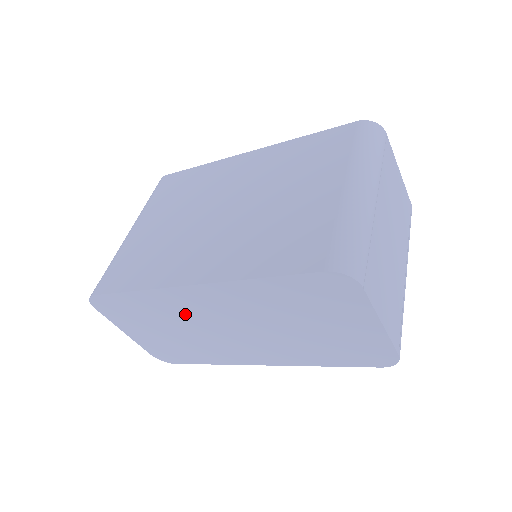
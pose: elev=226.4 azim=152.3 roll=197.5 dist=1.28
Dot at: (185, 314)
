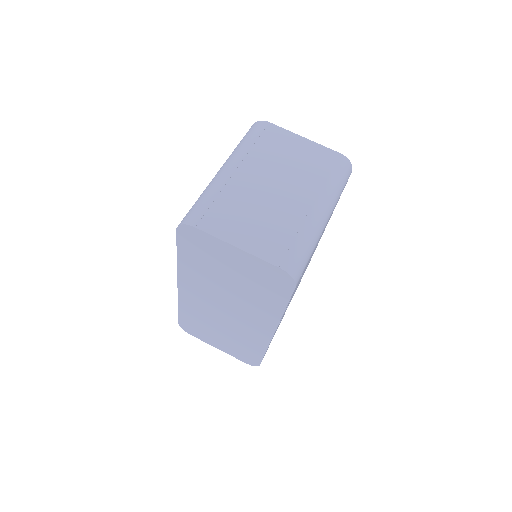
Dot at: (204, 311)
